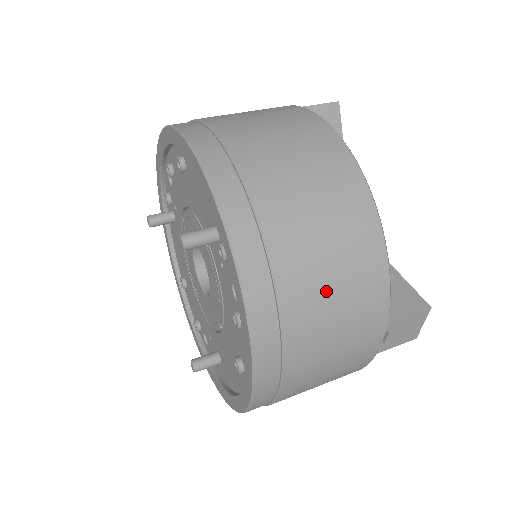
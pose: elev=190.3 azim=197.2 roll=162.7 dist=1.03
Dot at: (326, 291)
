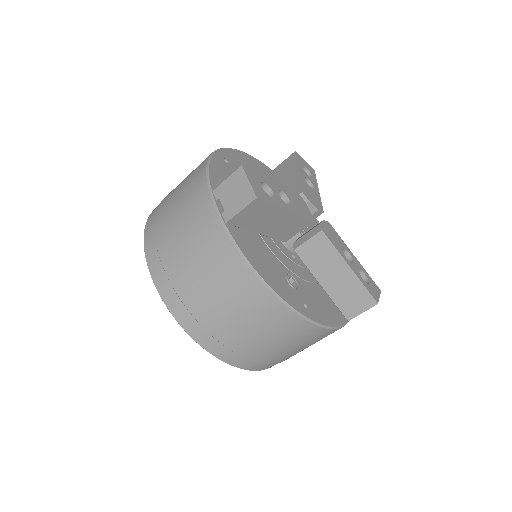
Dot at: (296, 351)
